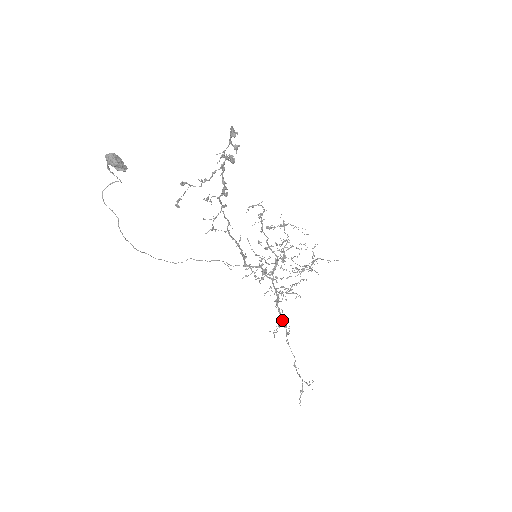
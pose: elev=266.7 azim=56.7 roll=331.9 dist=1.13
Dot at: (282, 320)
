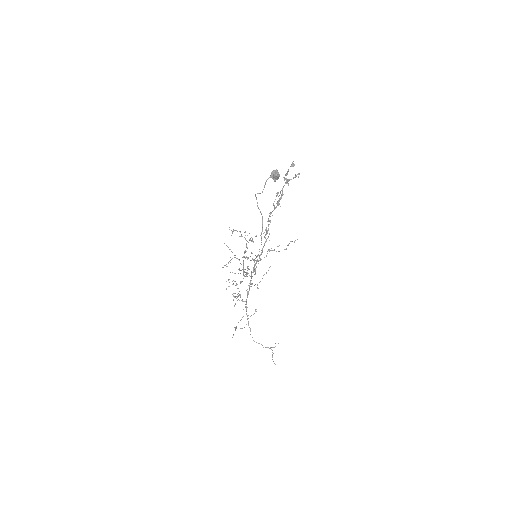
Dot at: occluded
